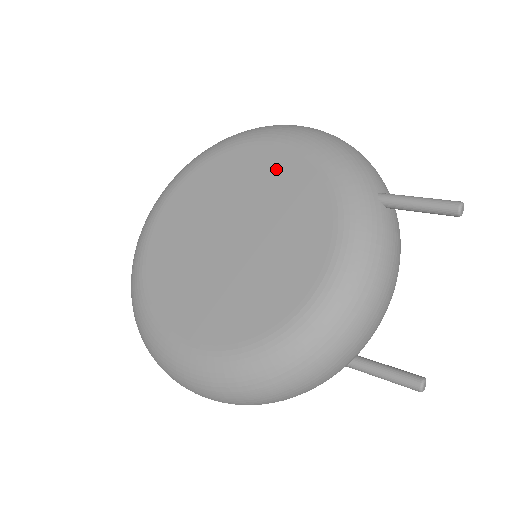
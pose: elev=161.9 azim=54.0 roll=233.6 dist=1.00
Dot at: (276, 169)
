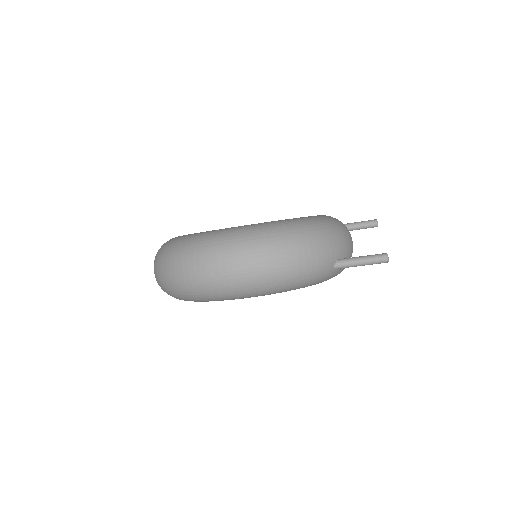
Dot at: occluded
